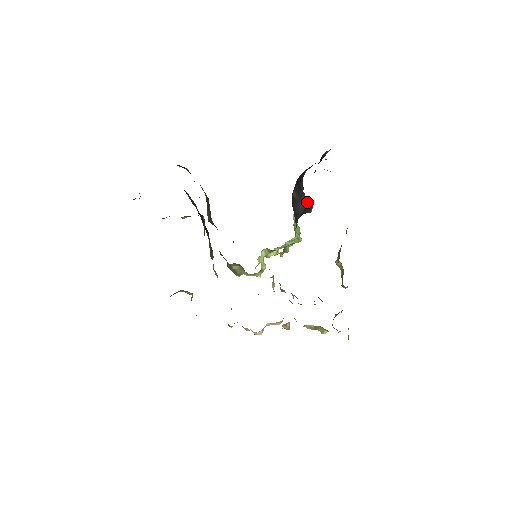
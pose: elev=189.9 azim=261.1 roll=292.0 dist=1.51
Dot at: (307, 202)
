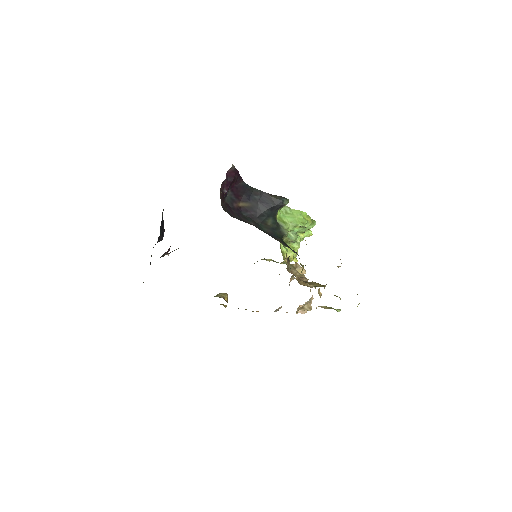
Dot at: (273, 199)
